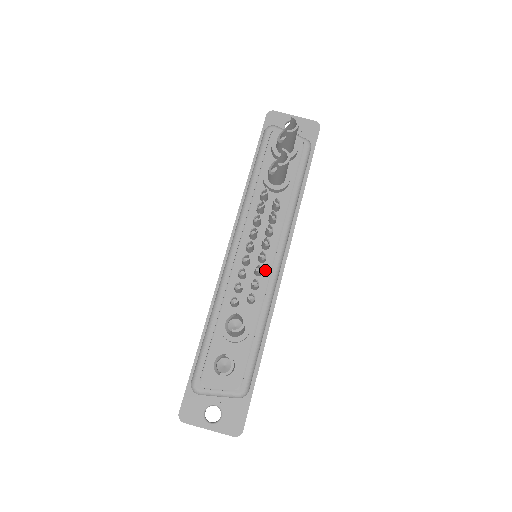
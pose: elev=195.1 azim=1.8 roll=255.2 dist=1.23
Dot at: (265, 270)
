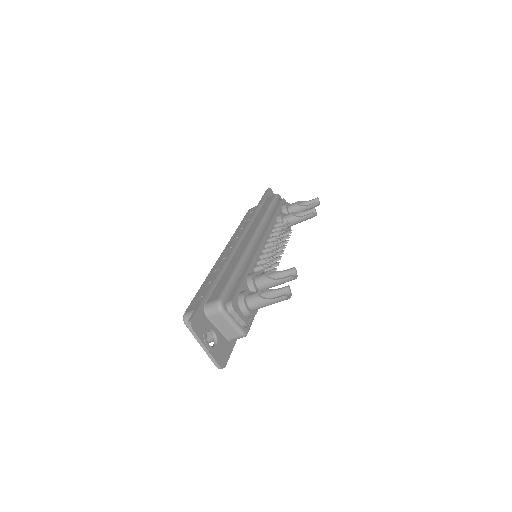
Dot at: occluded
